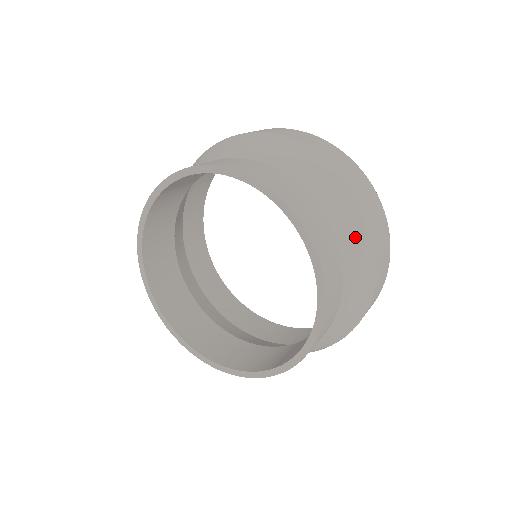
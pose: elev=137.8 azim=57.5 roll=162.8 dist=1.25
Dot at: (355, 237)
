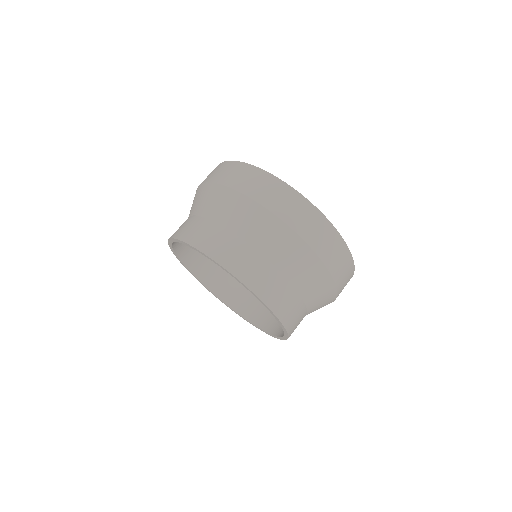
Dot at: (296, 262)
